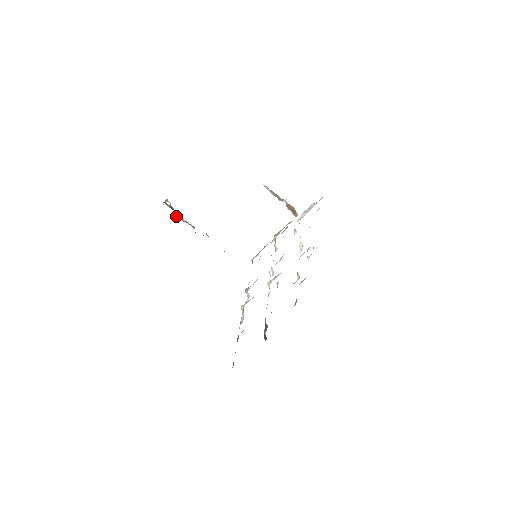
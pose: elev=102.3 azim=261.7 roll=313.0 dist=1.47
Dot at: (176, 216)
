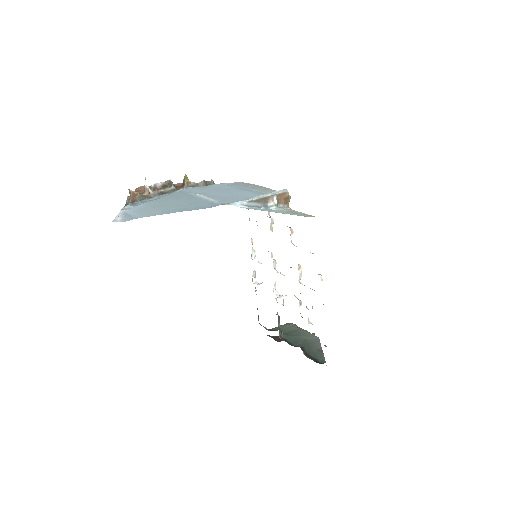
Dot at: (148, 192)
